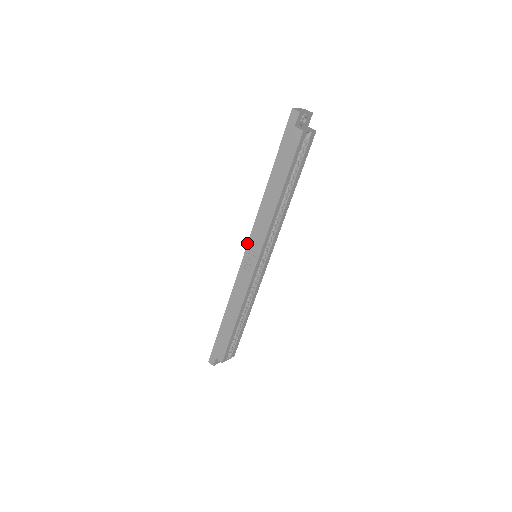
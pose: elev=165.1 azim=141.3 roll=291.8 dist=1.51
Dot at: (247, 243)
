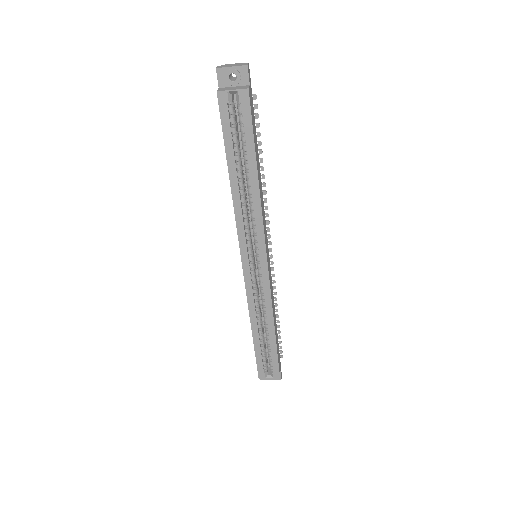
Dot at: occluded
